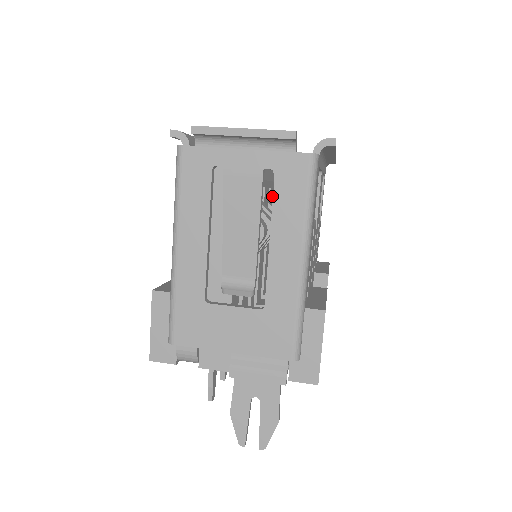
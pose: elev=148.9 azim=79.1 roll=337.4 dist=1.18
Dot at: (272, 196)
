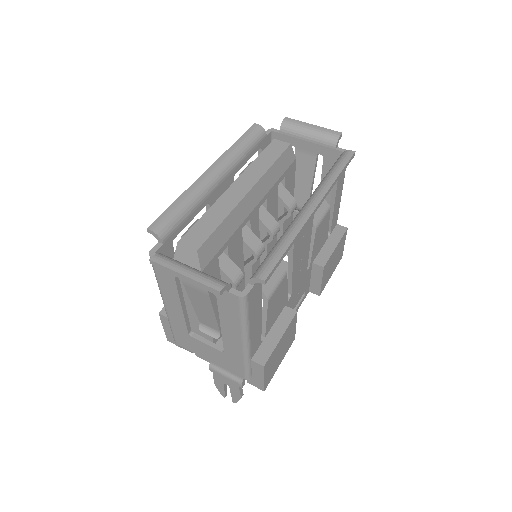
Dot at: (290, 176)
